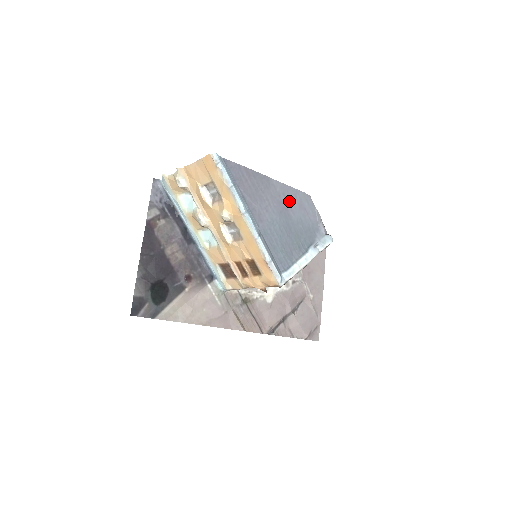
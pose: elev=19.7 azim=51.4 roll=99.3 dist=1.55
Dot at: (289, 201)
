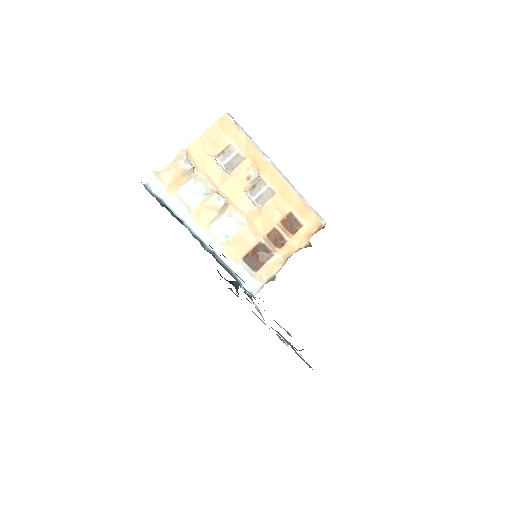
Dot at: occluded
